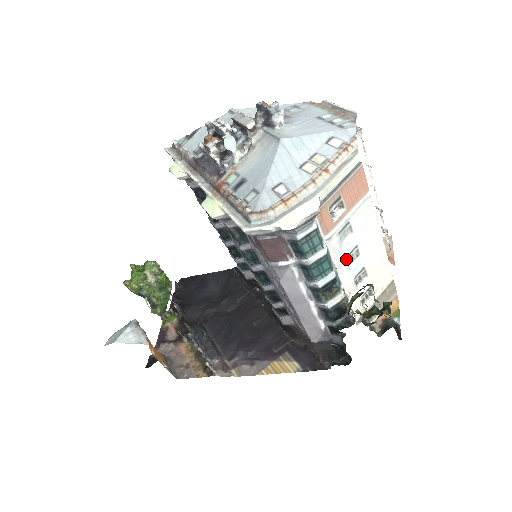
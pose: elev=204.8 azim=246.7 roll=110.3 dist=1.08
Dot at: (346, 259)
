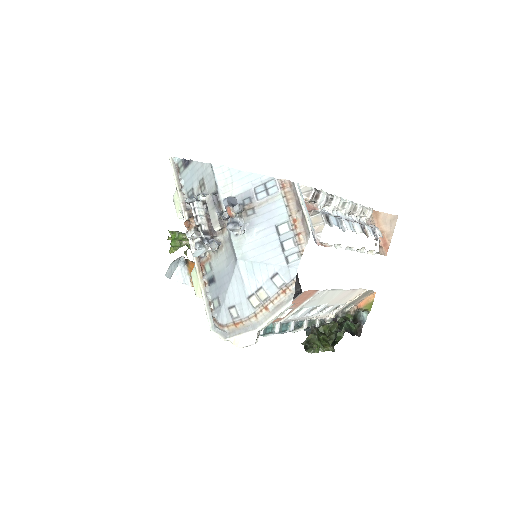
Dot at: (305, 314)
